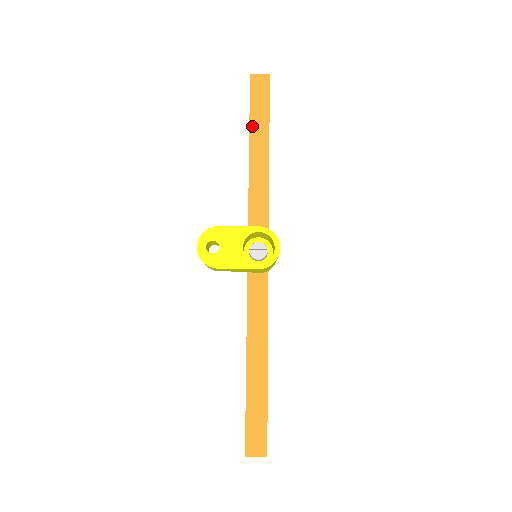
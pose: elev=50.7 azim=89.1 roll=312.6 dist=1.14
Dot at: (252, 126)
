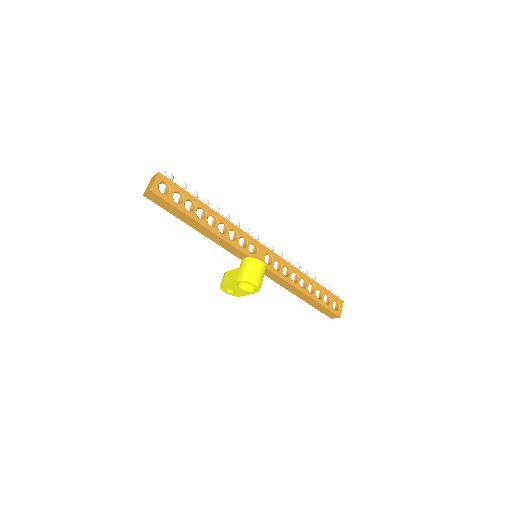
Dot at: (179, 218)
